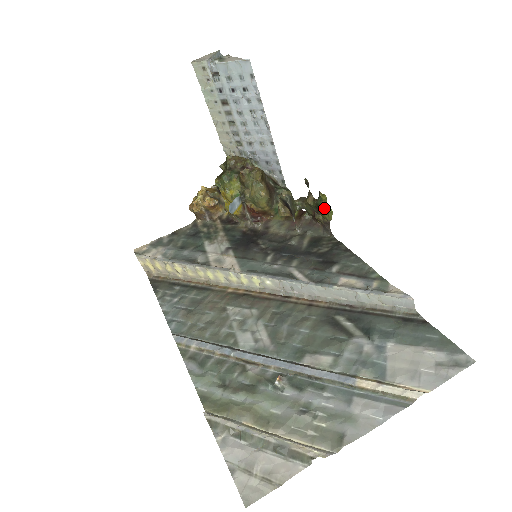
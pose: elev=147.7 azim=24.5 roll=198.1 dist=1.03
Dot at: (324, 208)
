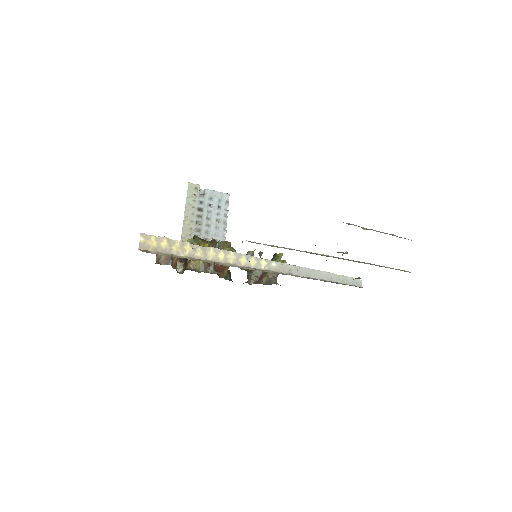
Dot at: (280, 261)
